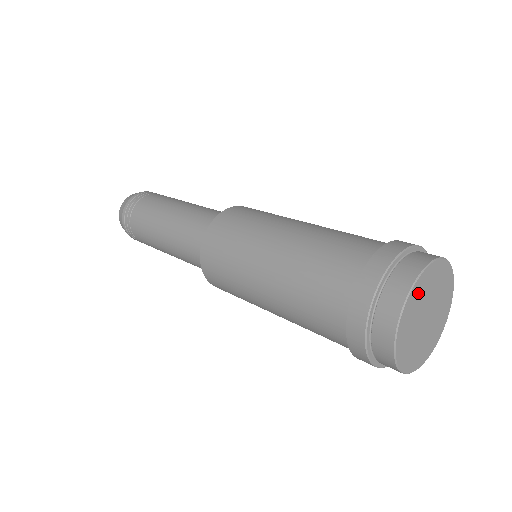
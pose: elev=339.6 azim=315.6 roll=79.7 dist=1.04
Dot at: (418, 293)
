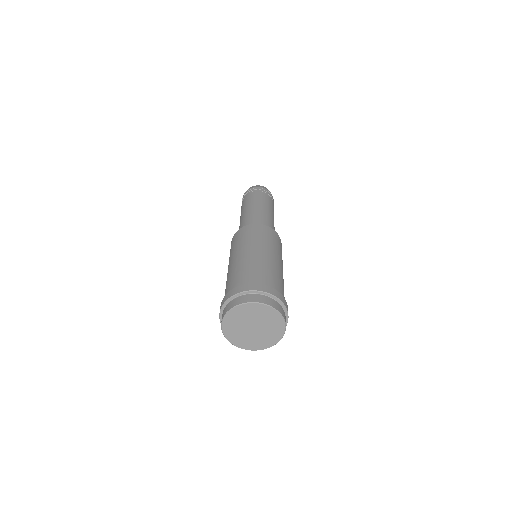
Dot at: (240, 312)
